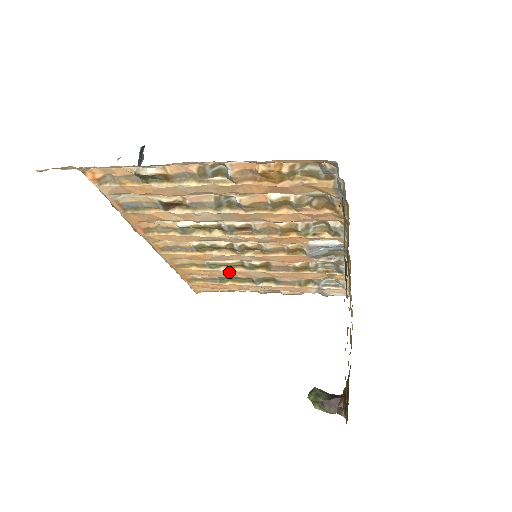
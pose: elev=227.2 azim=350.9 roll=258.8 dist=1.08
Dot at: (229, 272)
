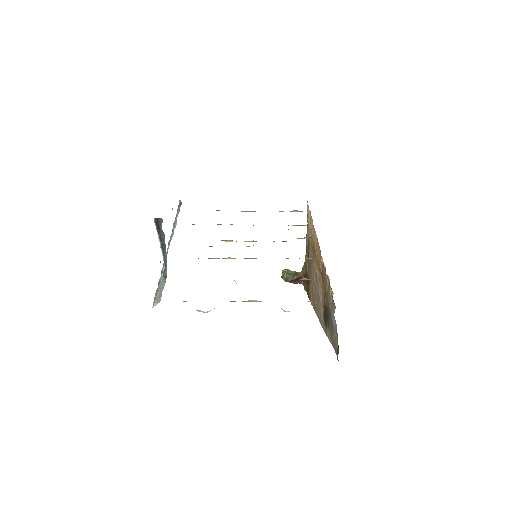
Dot at: occluded
